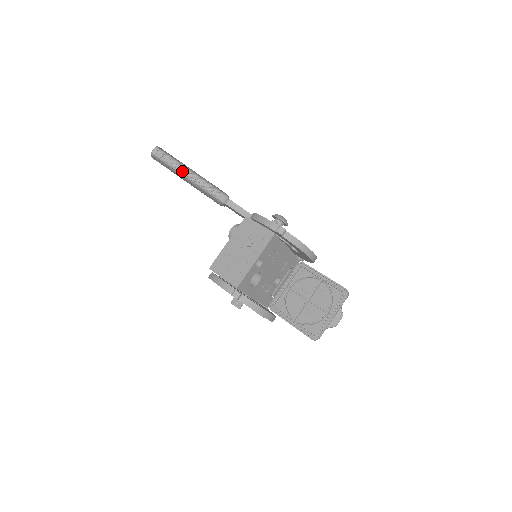
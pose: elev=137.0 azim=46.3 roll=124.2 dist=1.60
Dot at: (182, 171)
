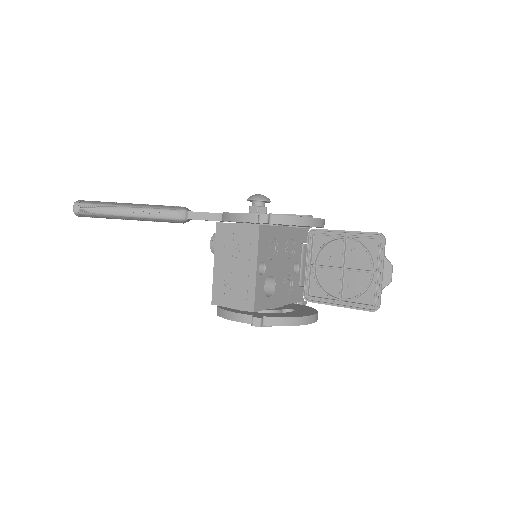
Dot at: (118, 212)
